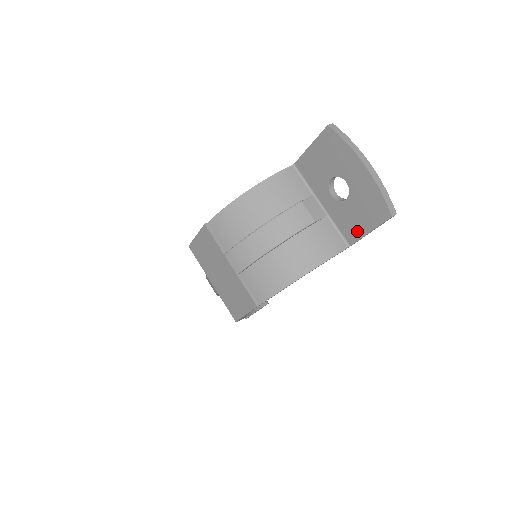
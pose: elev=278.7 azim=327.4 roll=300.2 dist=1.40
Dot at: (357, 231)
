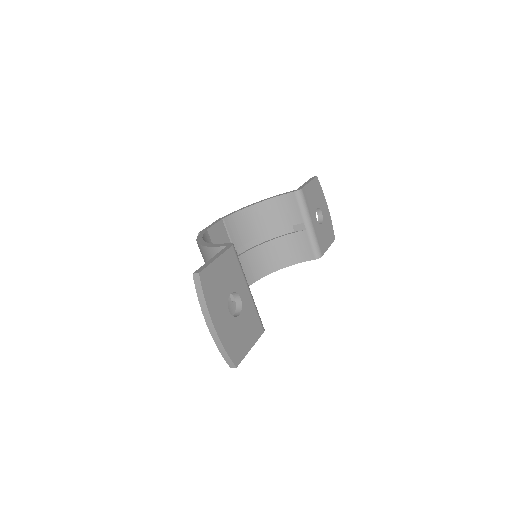
Dot at: occluded
